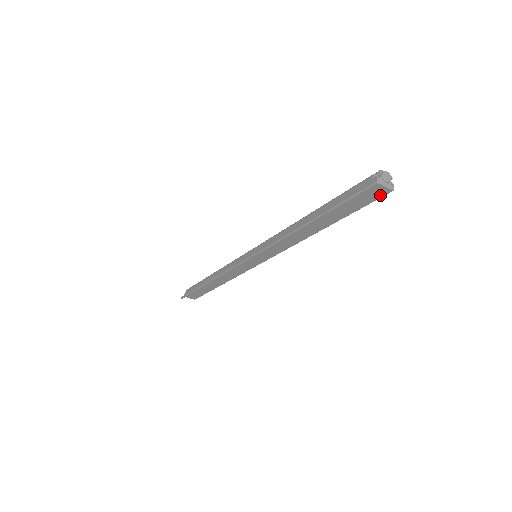
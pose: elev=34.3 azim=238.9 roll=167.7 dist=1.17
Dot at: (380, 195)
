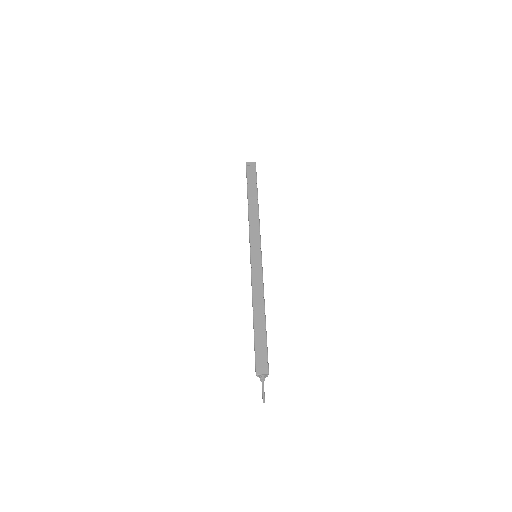
Dot at: (254, 167)
